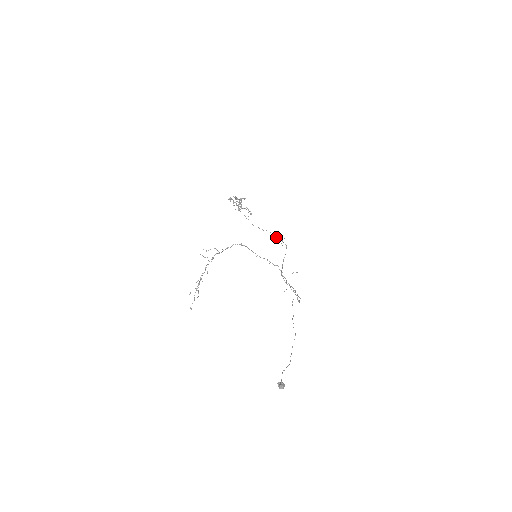
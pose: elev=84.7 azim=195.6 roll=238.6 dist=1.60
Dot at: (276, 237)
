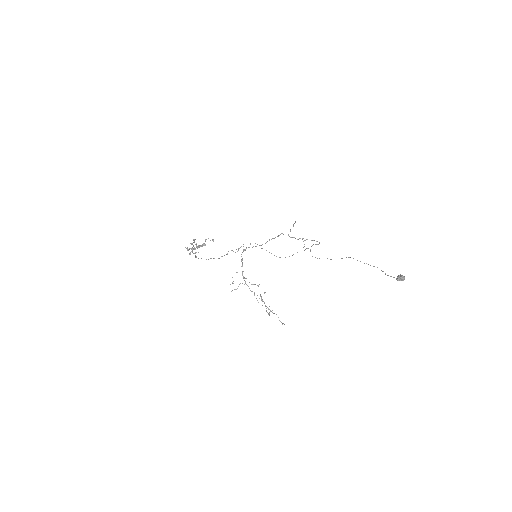
Dot at: (238, 249)
